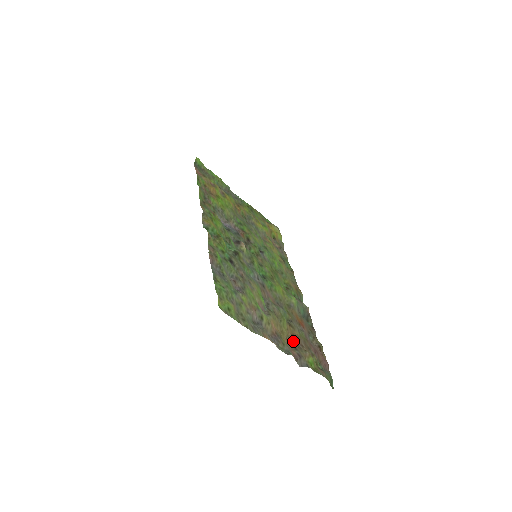
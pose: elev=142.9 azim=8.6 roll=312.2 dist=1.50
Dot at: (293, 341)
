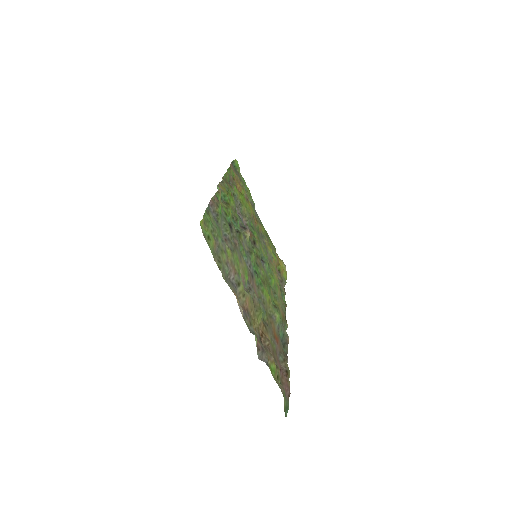
Dot at: (261, 339)
